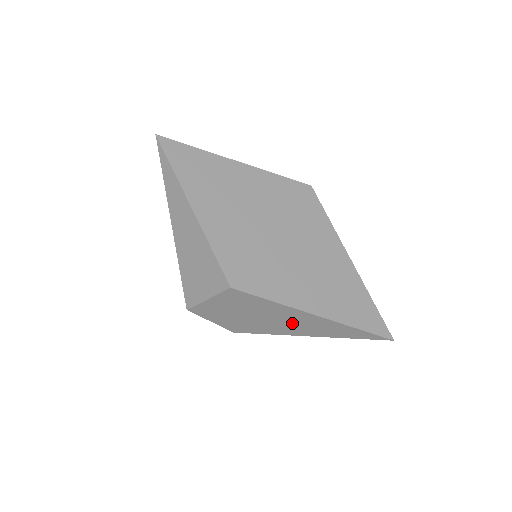
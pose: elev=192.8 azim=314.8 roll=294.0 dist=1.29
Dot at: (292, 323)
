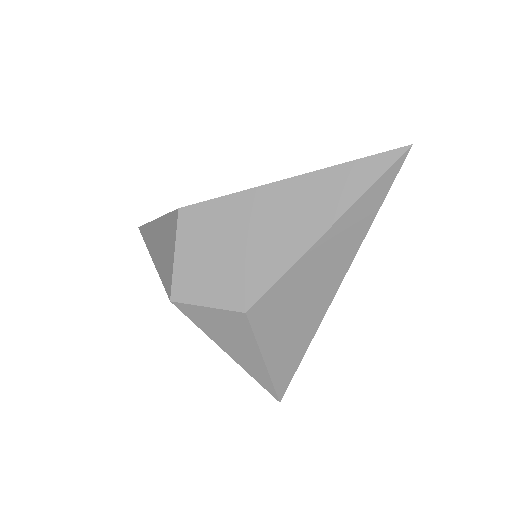
Dot at: (281, 222)
